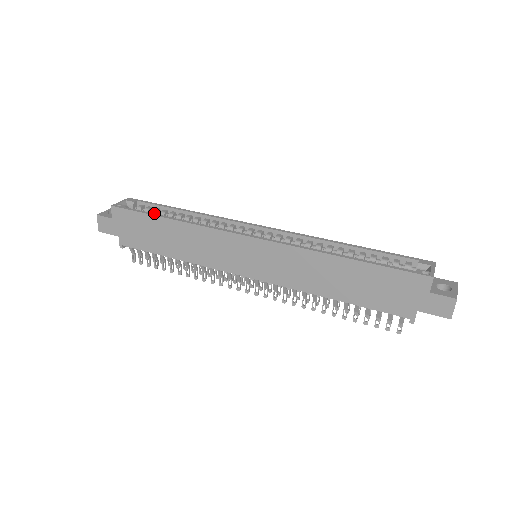
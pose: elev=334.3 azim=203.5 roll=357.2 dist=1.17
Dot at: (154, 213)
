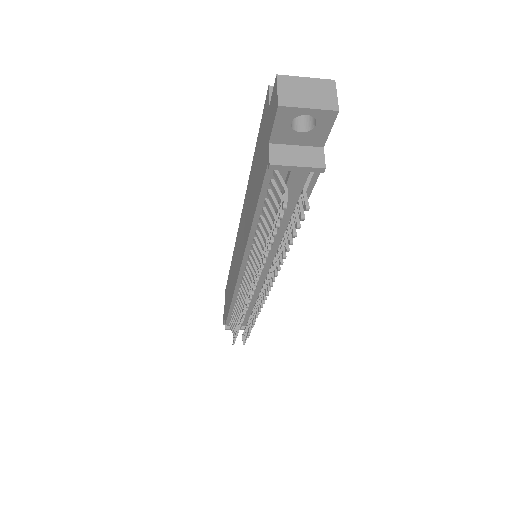
Dot at: occluded
